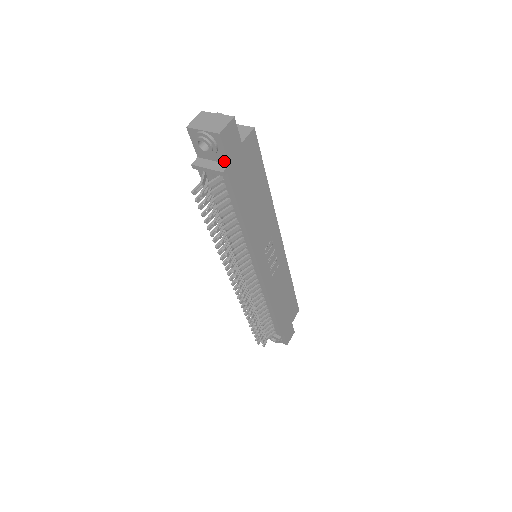
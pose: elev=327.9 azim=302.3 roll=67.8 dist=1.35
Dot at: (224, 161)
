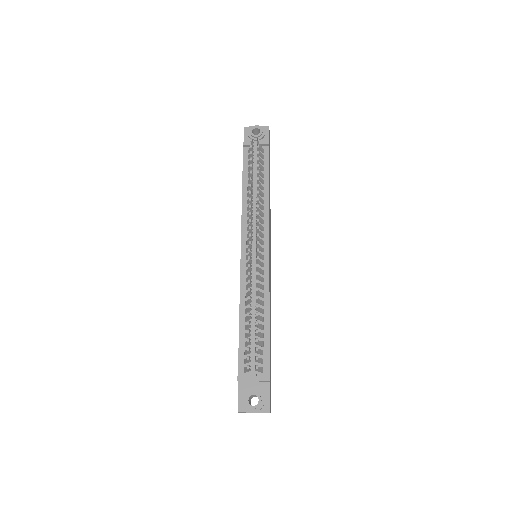
Dot at: occluded
